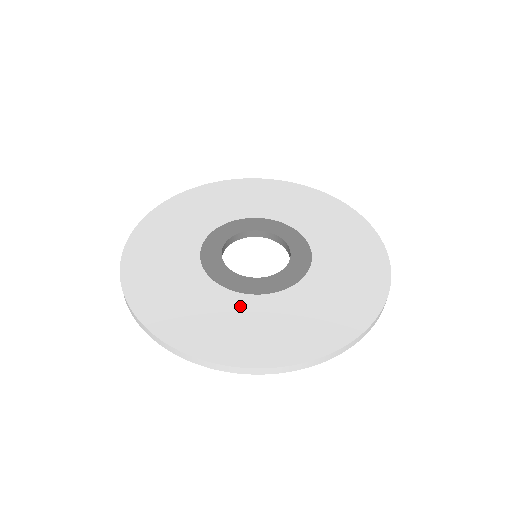
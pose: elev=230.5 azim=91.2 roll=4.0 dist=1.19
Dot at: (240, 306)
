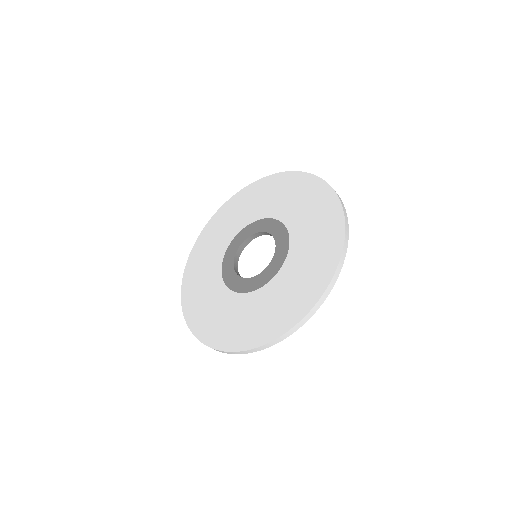
Dot at: (239, 304)
